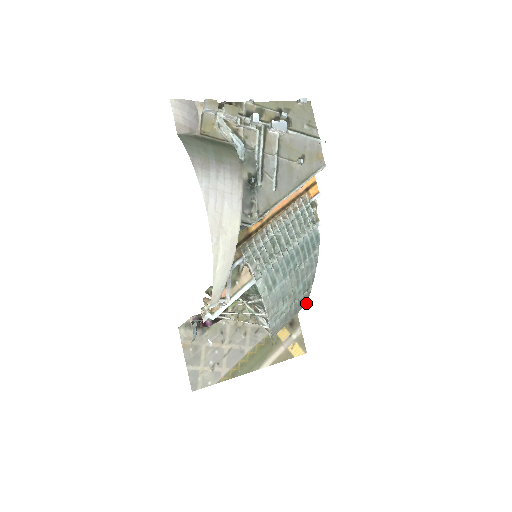
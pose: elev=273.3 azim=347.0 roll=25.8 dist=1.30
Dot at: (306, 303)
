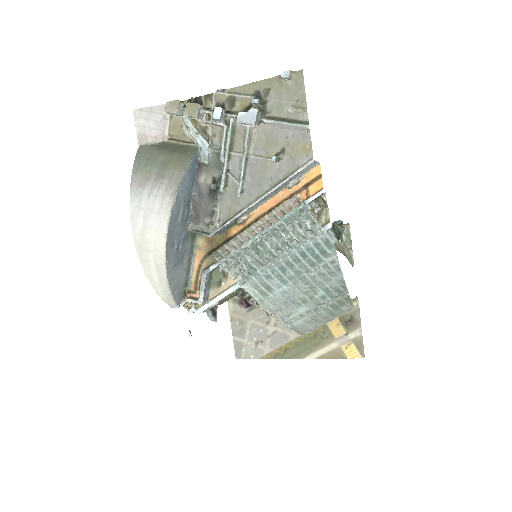
Dot at: (353, 306)
